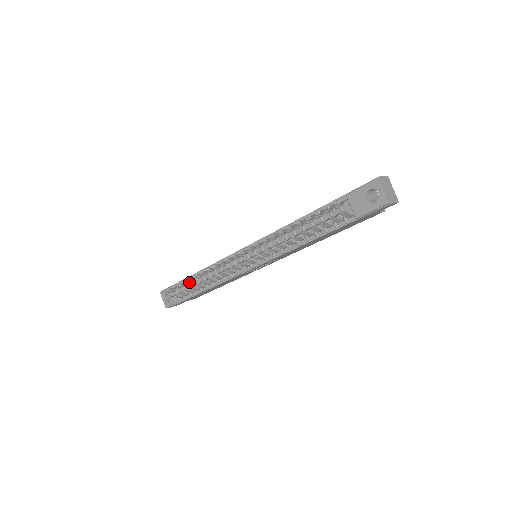
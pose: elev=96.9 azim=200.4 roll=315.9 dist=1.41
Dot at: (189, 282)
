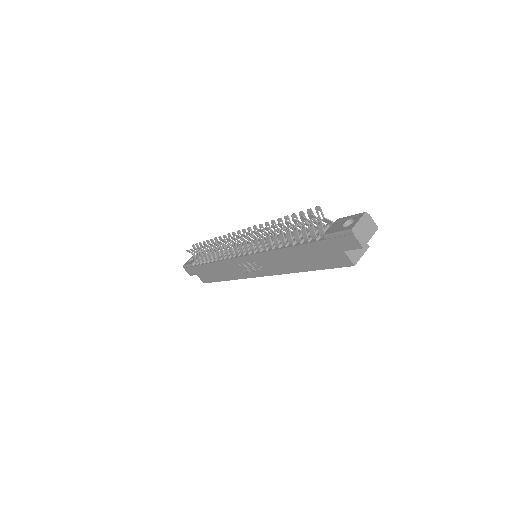
Dot at: (209, 249)
